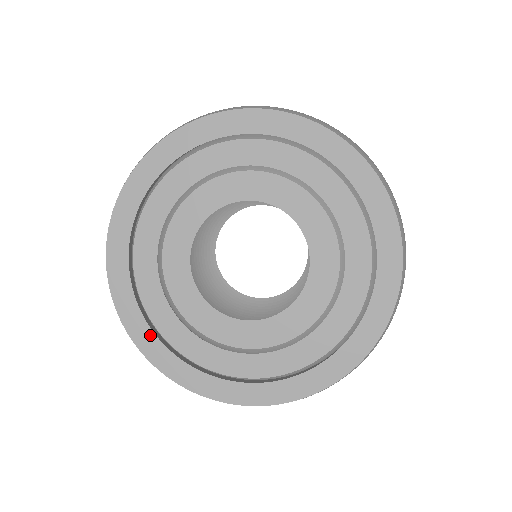
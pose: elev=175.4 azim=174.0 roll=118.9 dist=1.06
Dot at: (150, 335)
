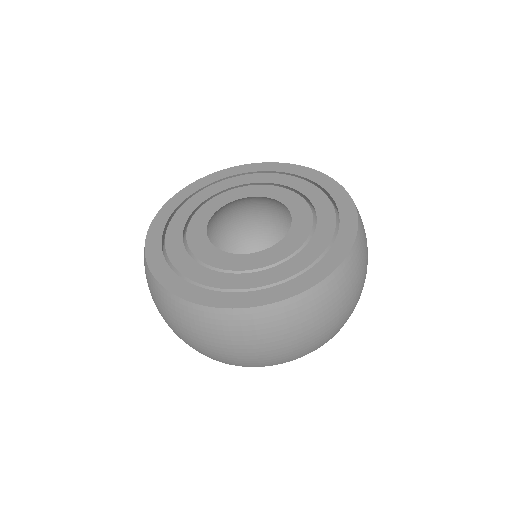
Dot at: (211, 293)
